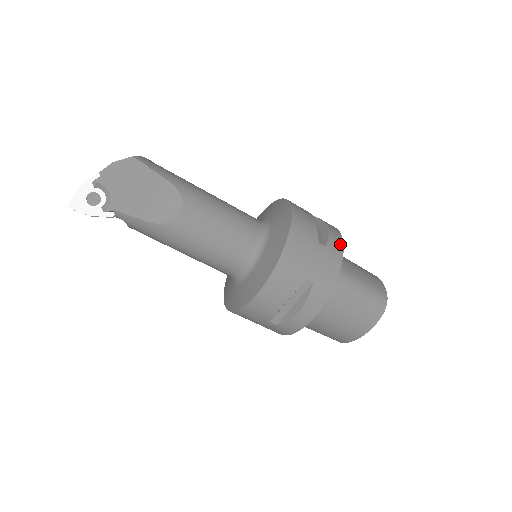
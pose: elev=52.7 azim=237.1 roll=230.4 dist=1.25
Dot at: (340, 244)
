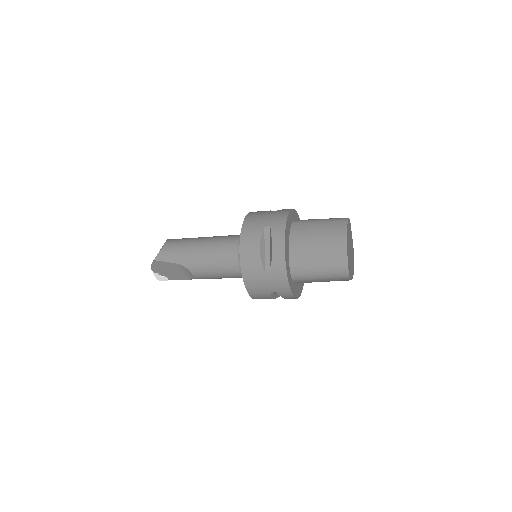
Dot at: (282, 261)
